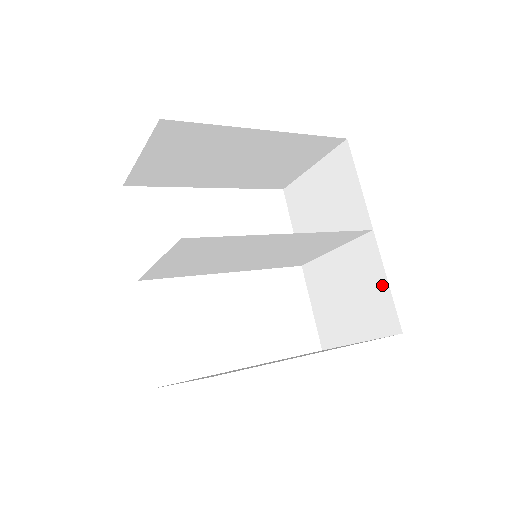
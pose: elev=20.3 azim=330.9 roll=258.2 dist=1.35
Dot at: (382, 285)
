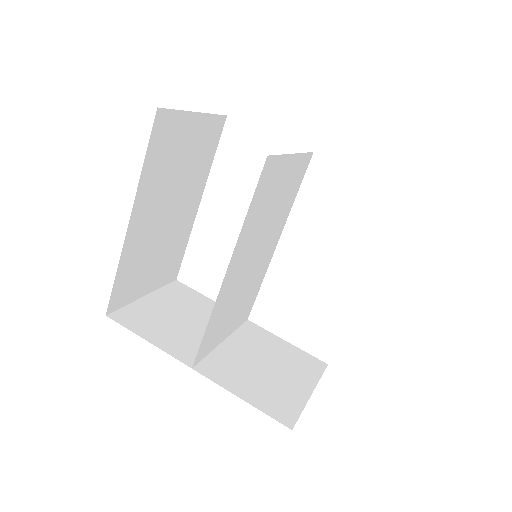
Dot at: occluded
